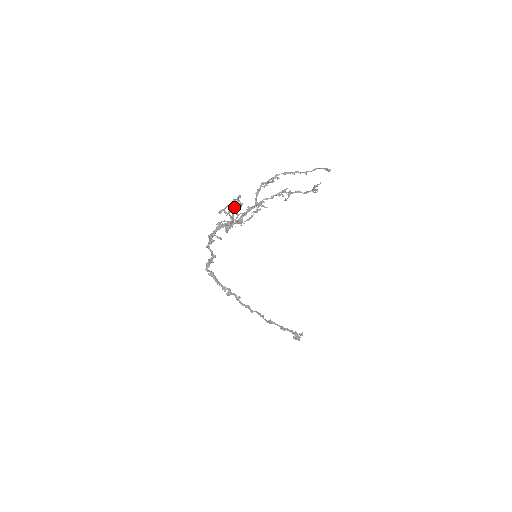
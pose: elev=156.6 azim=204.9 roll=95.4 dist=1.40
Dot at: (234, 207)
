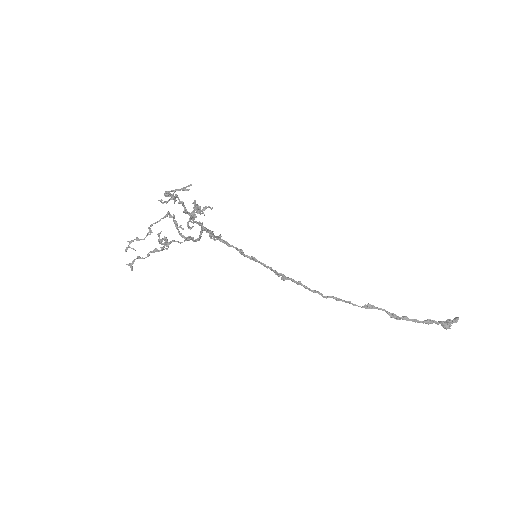
Dot at: (174, 222)
